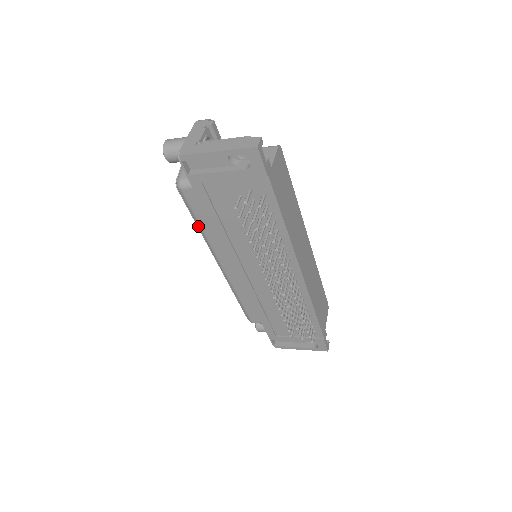
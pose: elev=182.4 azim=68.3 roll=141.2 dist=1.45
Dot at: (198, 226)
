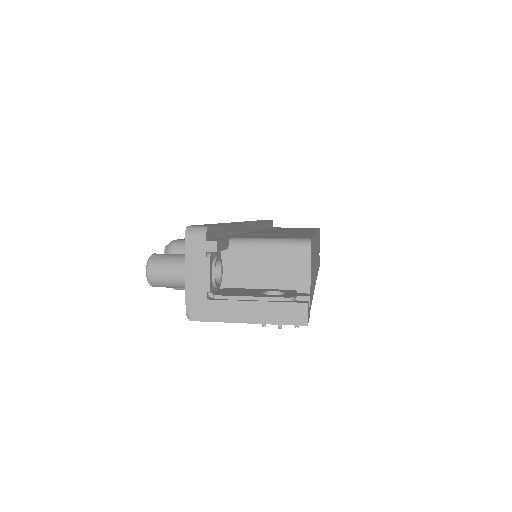
Dot at: occluded
